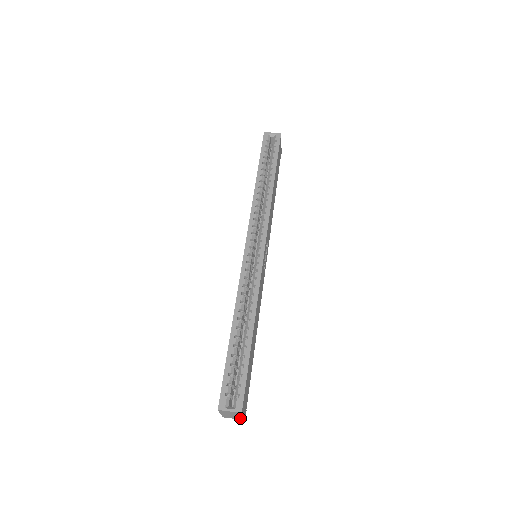
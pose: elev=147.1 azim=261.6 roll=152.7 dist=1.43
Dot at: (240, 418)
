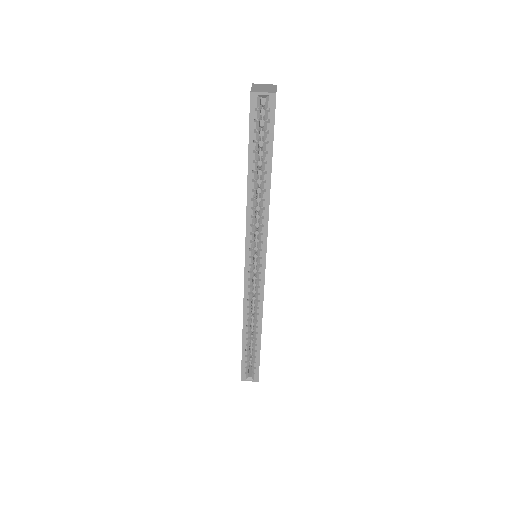
Dot at: occluded
